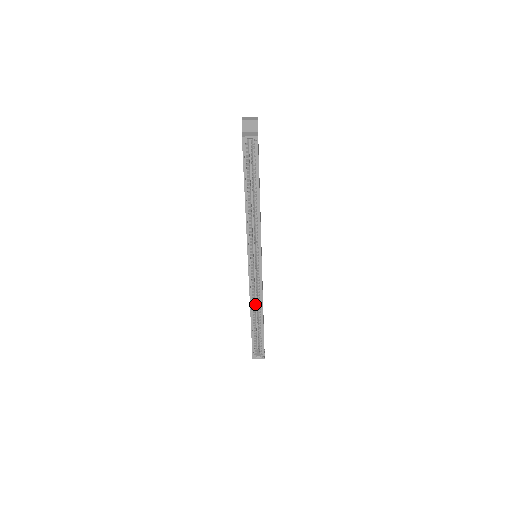
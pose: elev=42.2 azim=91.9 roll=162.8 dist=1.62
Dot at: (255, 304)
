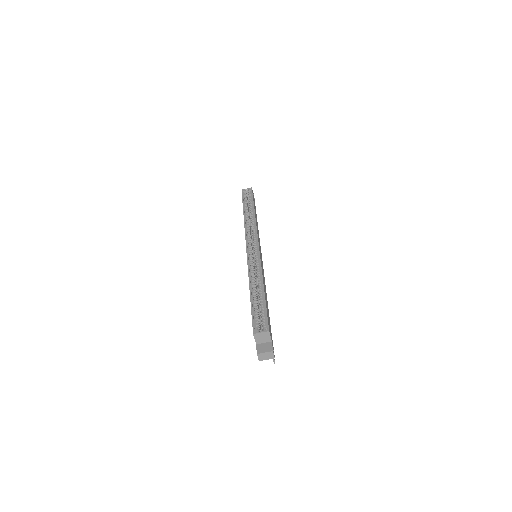
Dot at: (256, 289)
